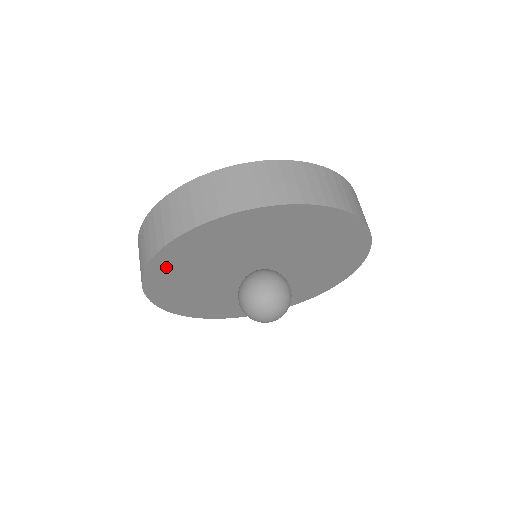
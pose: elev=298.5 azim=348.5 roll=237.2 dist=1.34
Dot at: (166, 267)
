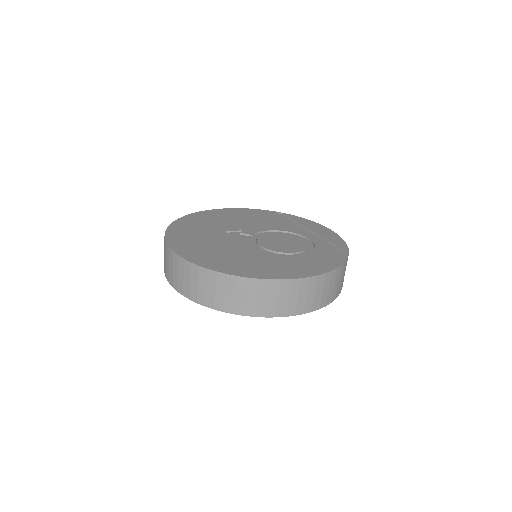
Dot at: occluded
